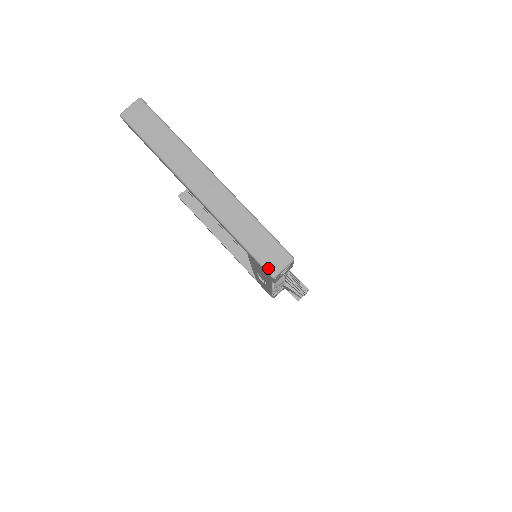
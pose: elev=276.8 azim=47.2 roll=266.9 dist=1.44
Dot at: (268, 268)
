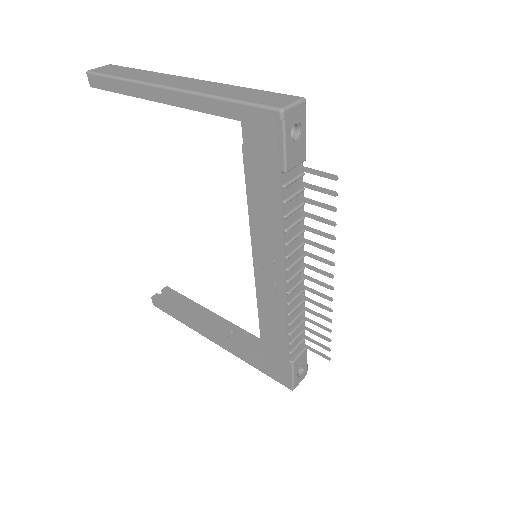
Dot at: (272, 105)
